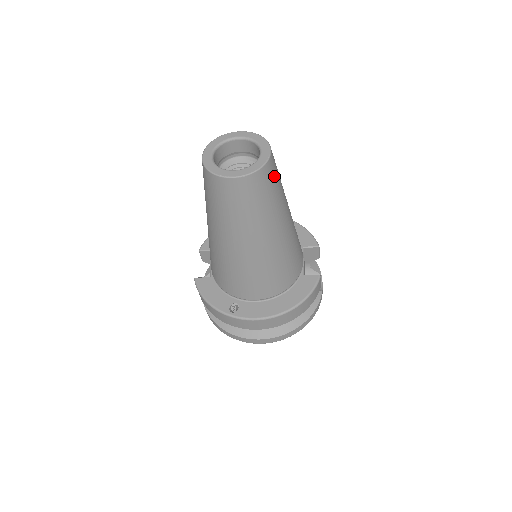
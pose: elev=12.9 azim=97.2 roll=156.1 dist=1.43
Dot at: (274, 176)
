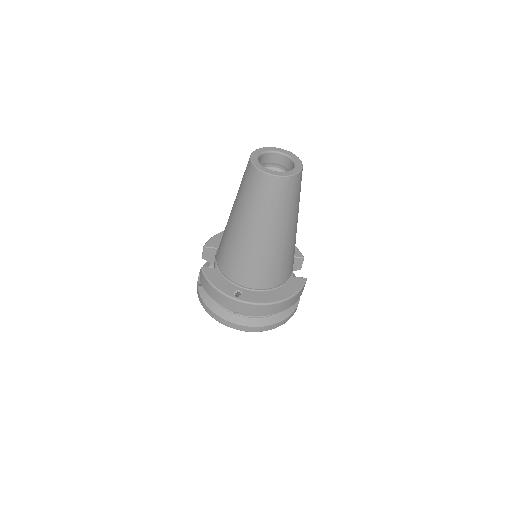
Dot at: occluded
